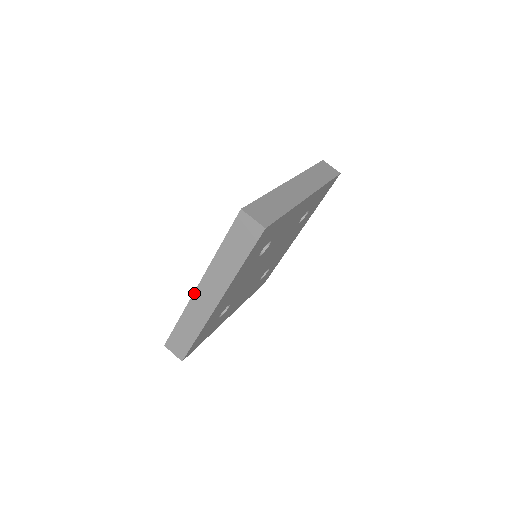
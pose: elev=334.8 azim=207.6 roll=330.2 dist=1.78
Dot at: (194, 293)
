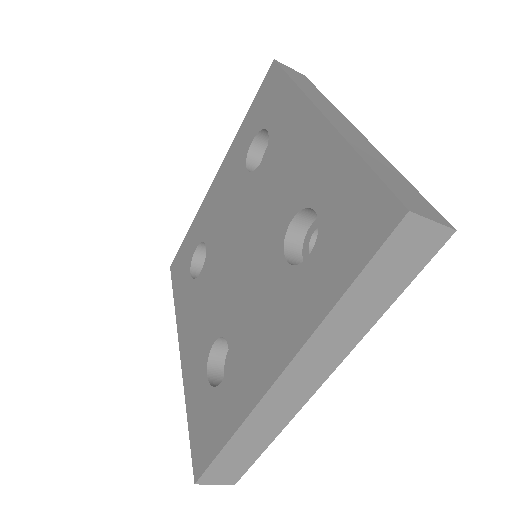
Dot at: (269, 391)
